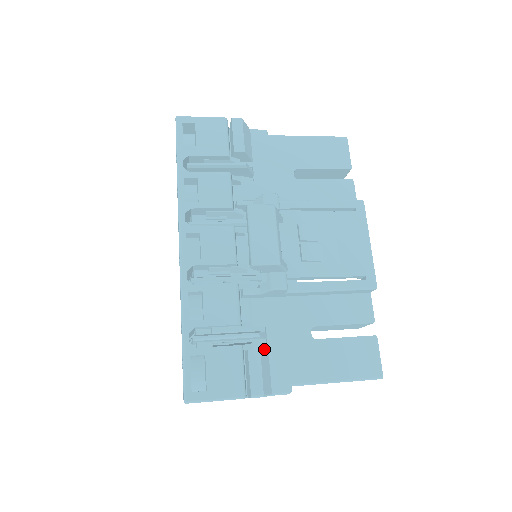
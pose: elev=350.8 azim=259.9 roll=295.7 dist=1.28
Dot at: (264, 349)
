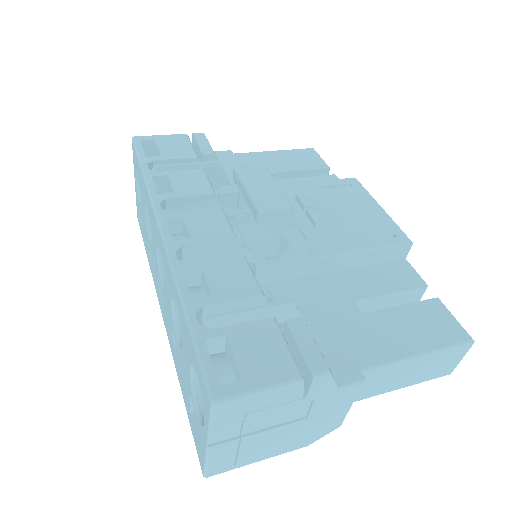
Dot at: occluded
